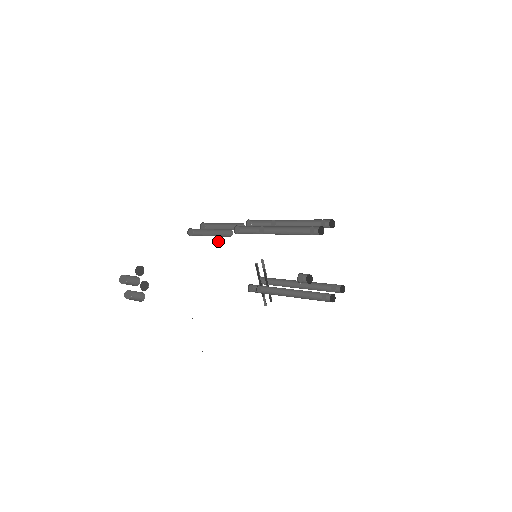
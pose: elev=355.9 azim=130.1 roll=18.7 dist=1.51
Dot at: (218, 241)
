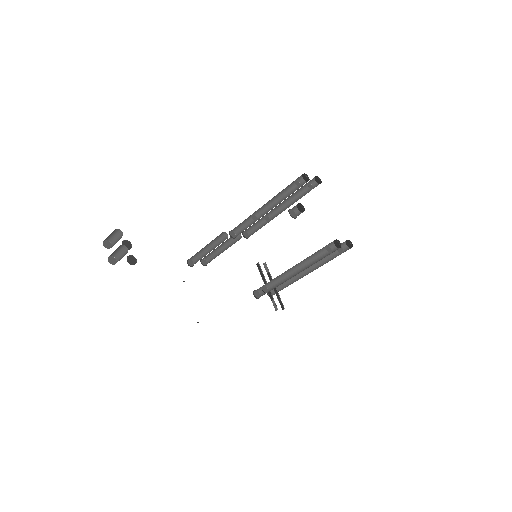
Dot at: (212, 237)
